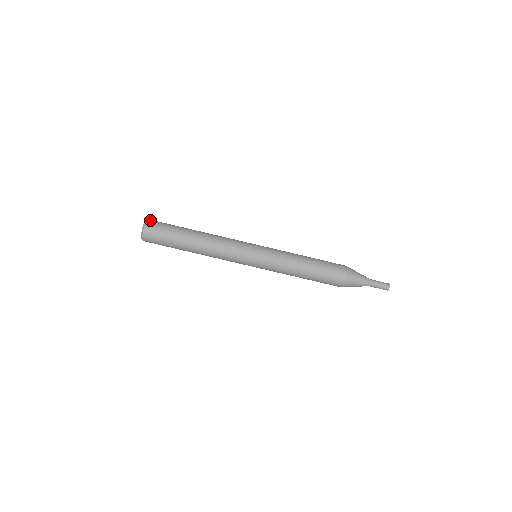
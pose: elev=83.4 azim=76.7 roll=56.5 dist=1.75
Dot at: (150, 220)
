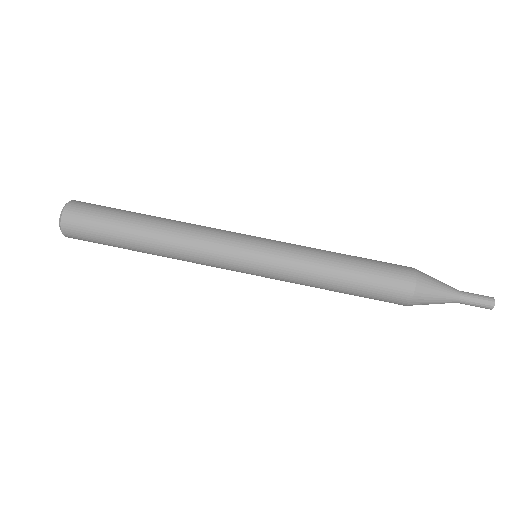
Dot at: occluded
